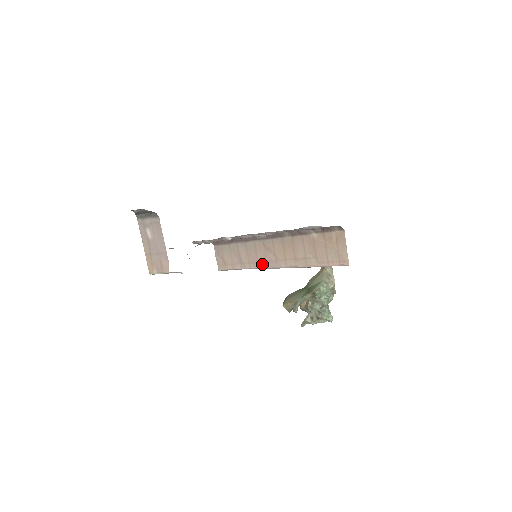
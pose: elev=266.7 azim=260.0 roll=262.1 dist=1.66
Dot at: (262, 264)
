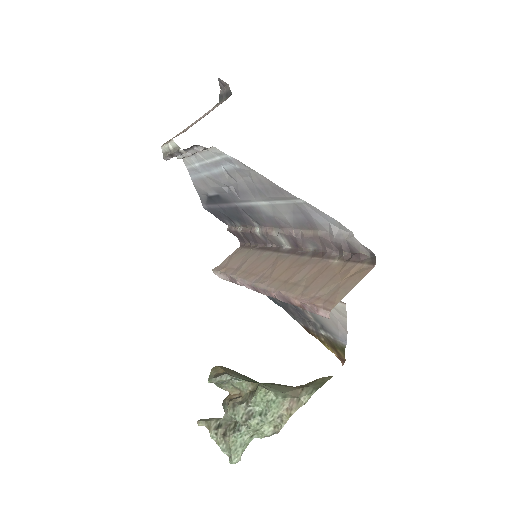
Dot at: (251, 276)
